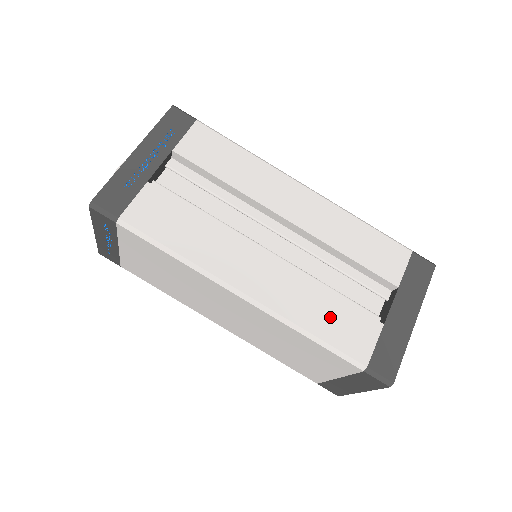
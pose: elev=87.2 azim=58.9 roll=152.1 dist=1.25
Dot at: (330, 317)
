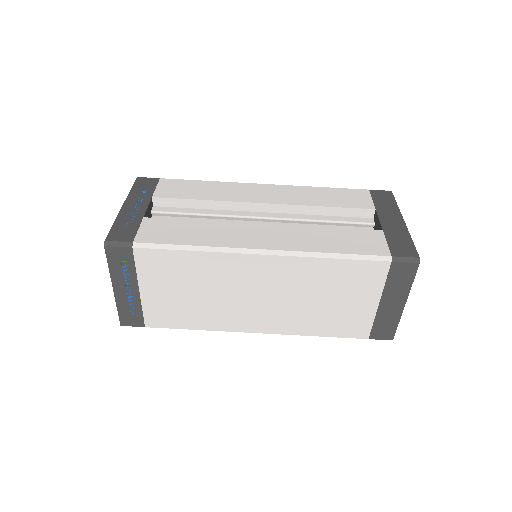
Dot at: (339, 240)
